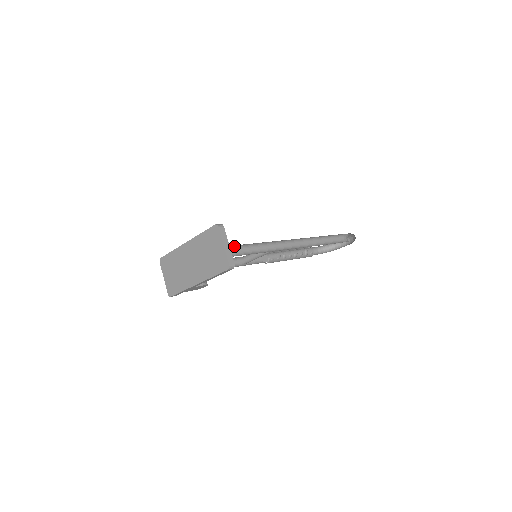
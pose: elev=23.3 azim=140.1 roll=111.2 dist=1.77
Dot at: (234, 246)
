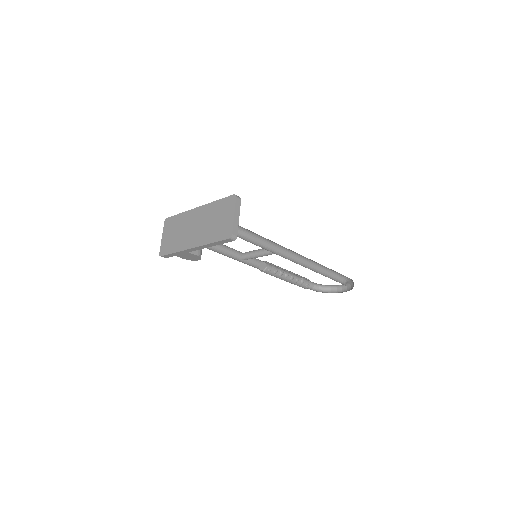
Dot at: (241, 228)
